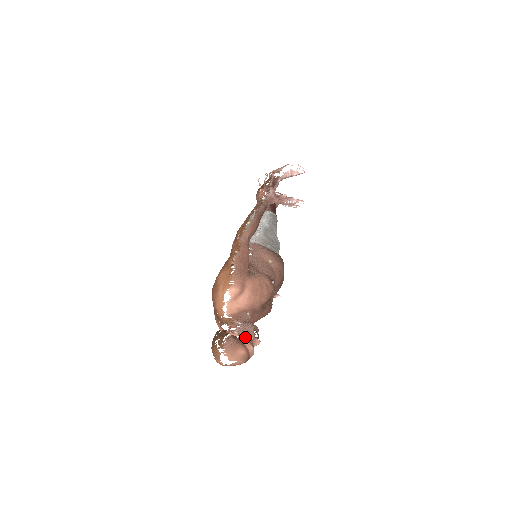
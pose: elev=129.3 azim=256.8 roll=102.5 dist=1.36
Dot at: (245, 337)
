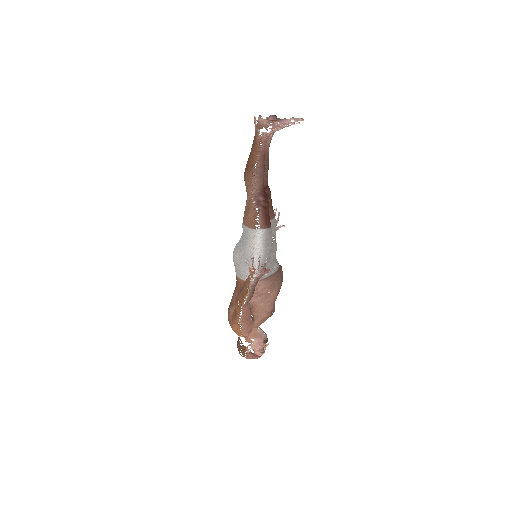
Dot at: (258, 351)
